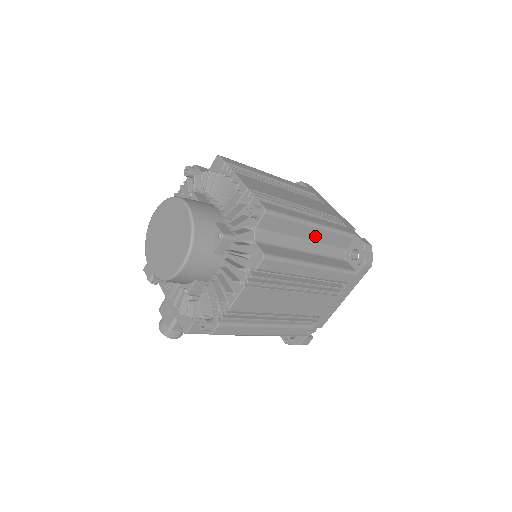
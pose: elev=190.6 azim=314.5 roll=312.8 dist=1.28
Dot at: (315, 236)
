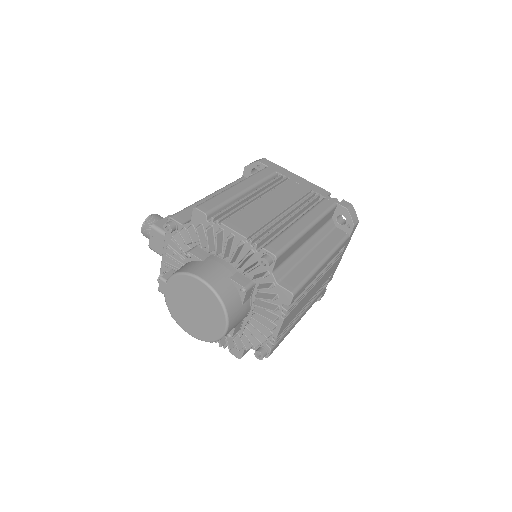
Dot at: occluded
